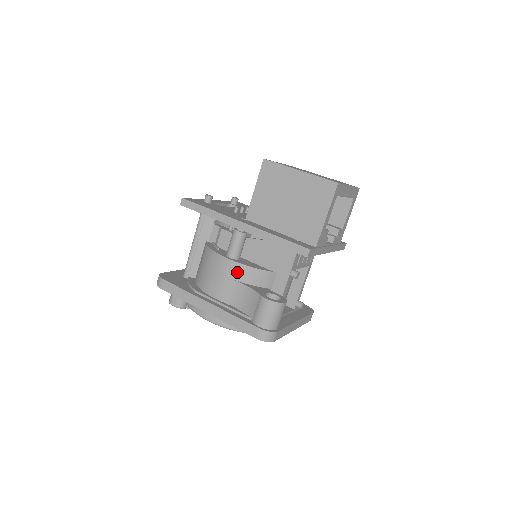
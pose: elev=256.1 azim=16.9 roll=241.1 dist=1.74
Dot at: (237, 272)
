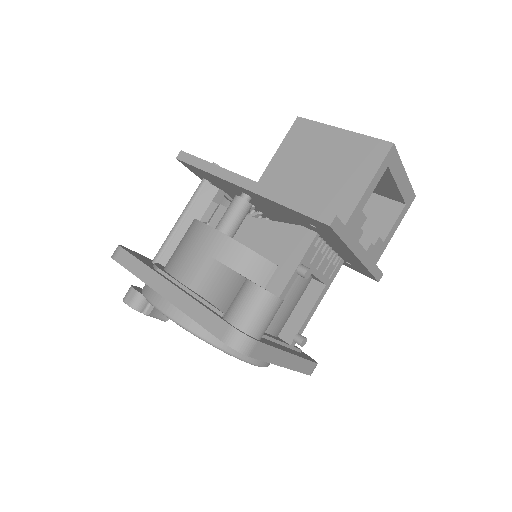
Dot at: (223, 249)
